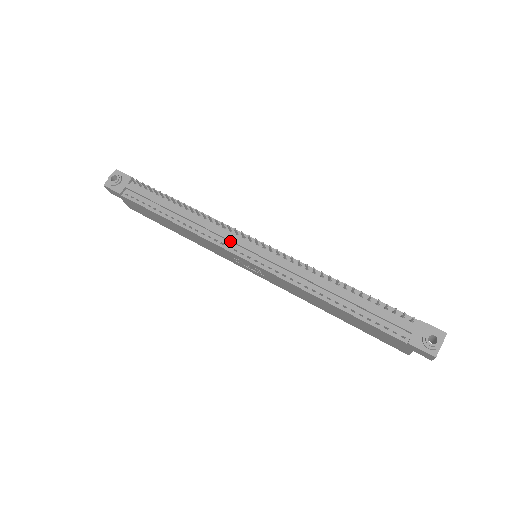
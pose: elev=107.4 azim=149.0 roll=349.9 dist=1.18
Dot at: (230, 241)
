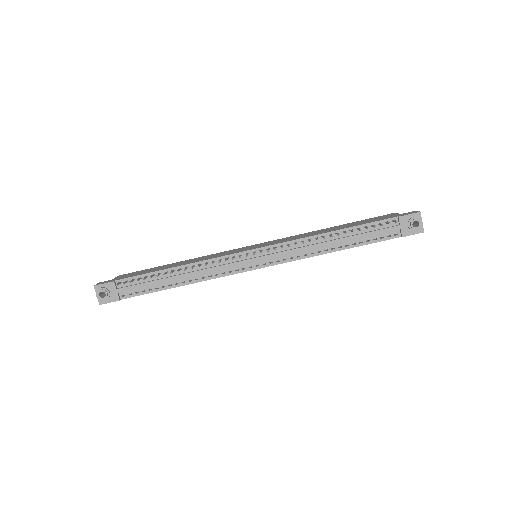
Dot at: (234, 266)
